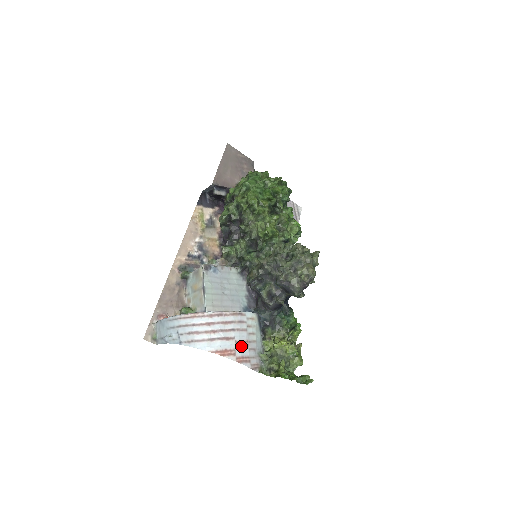
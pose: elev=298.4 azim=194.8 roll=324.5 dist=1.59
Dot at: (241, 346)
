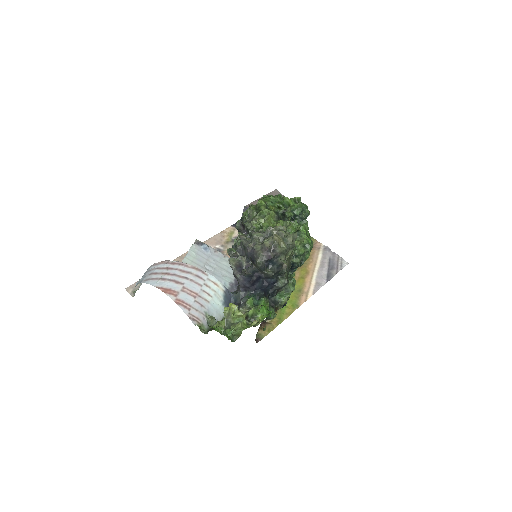
Dot at: (187, 293)
